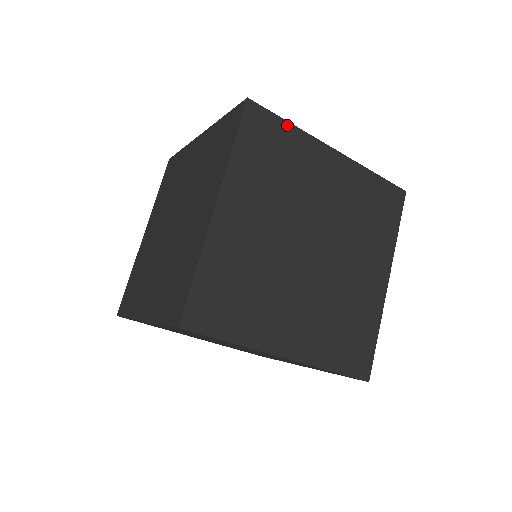
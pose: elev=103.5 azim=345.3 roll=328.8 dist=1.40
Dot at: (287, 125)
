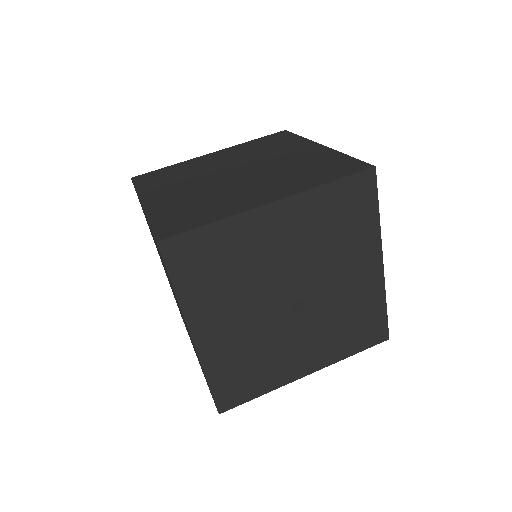
Dot at: (167, 168)
